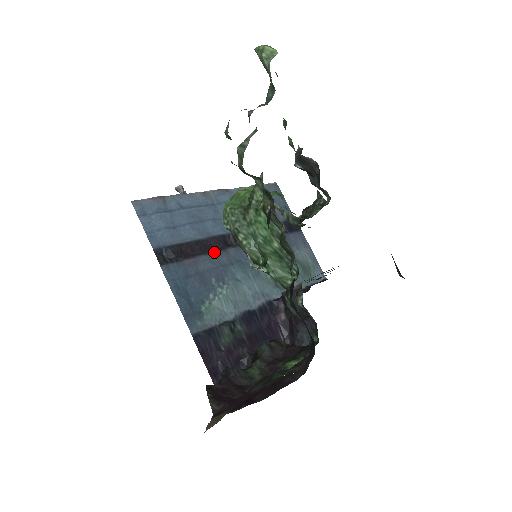
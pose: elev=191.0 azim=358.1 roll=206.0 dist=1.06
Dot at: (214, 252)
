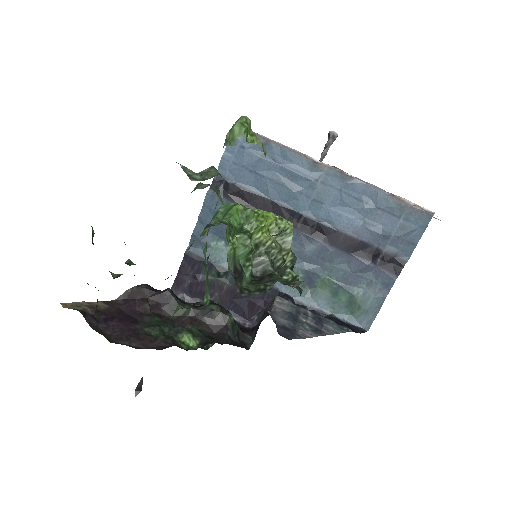
Dot at: occluded
